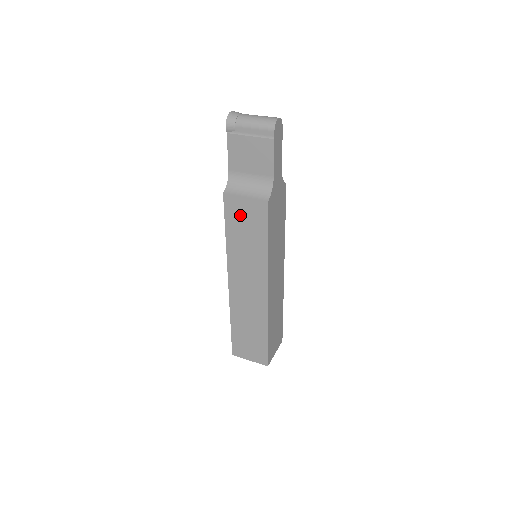
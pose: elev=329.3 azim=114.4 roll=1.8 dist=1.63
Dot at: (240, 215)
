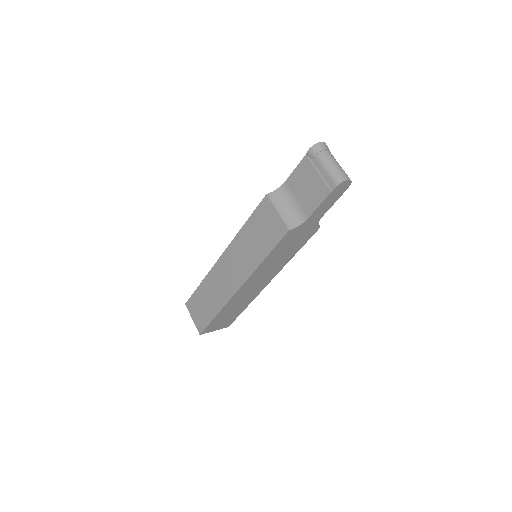
Dot at: (265, 220)
